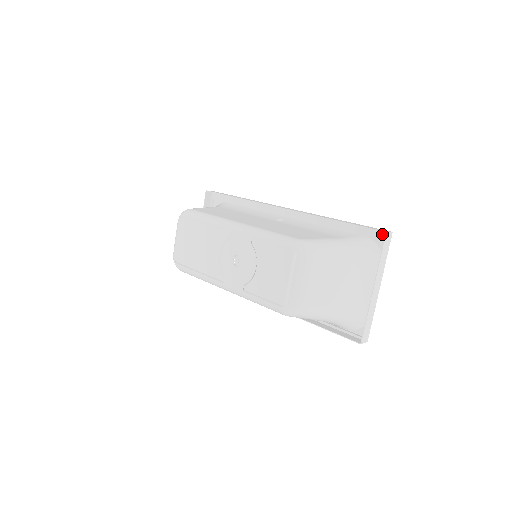
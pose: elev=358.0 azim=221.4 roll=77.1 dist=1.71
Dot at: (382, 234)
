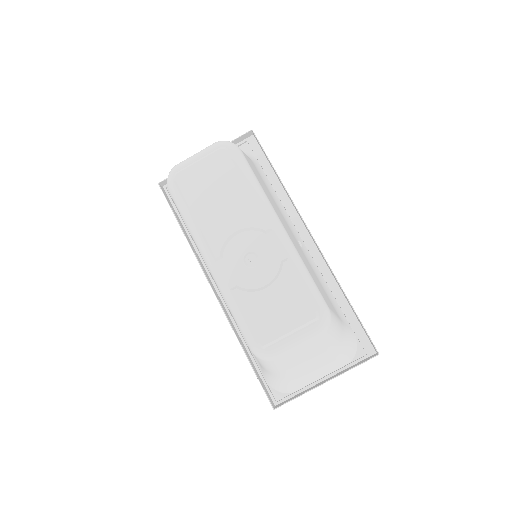
Dot at: (370, 347)
